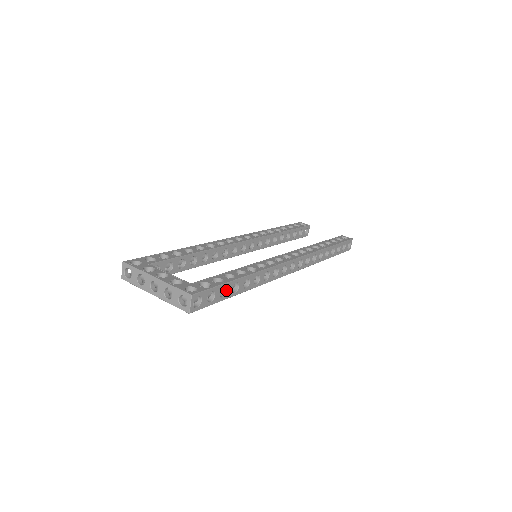
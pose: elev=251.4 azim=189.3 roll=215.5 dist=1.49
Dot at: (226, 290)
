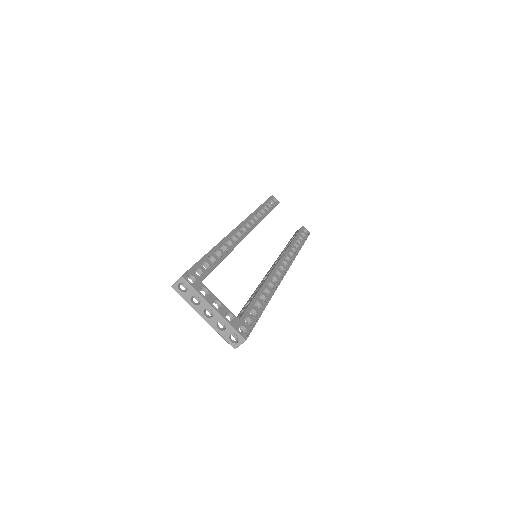
Dot at: occluded
